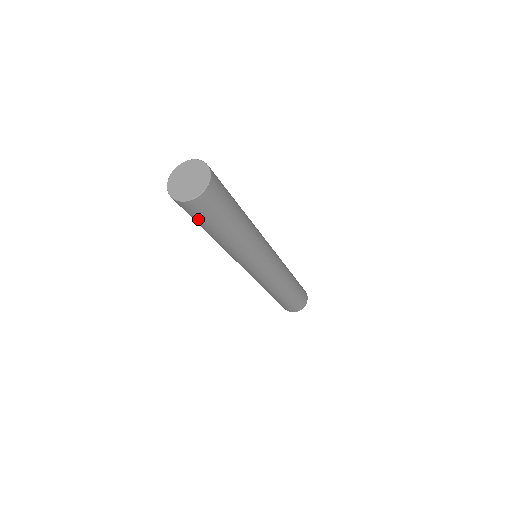
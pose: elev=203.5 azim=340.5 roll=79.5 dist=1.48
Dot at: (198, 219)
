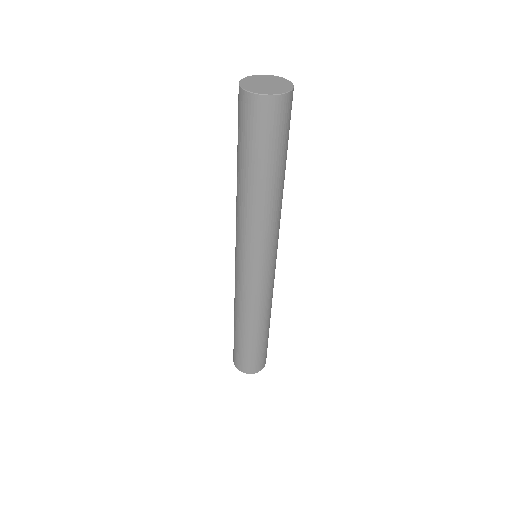
Dot at: (241, 131)
